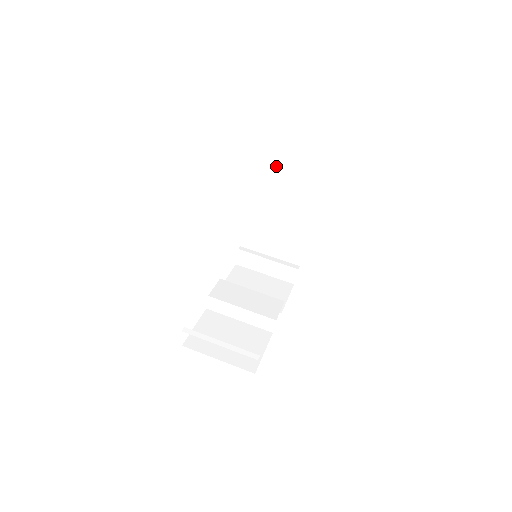
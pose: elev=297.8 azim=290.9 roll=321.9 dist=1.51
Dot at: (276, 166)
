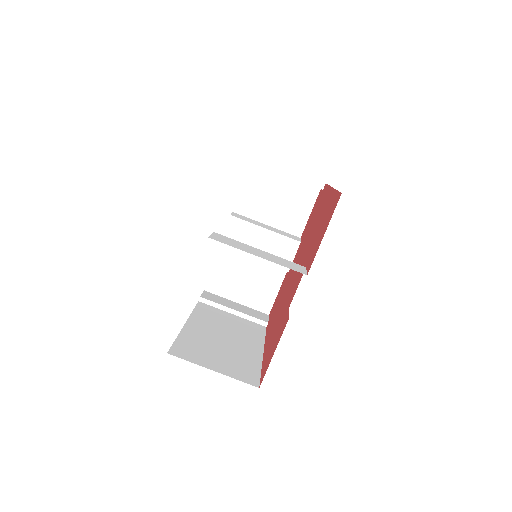
Dot at: occluded
